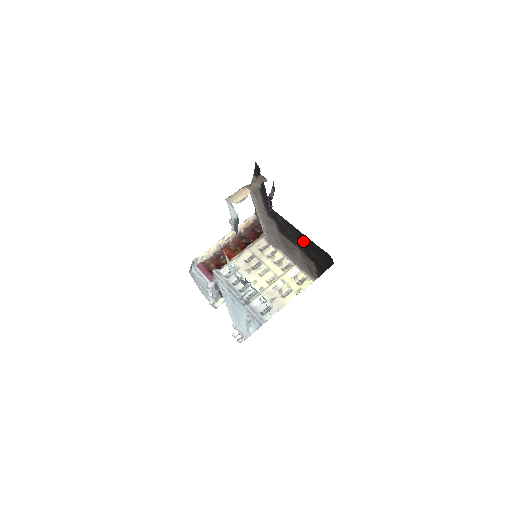
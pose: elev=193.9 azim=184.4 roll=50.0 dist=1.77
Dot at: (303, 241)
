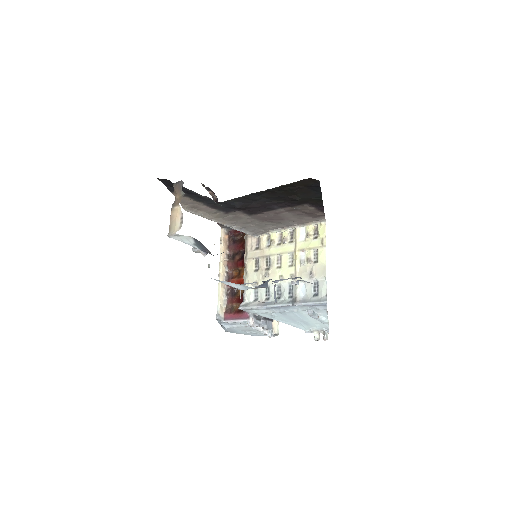
Dot at: (275, 197)
